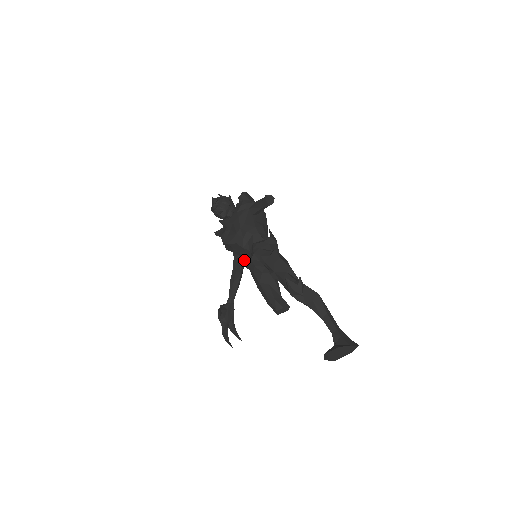
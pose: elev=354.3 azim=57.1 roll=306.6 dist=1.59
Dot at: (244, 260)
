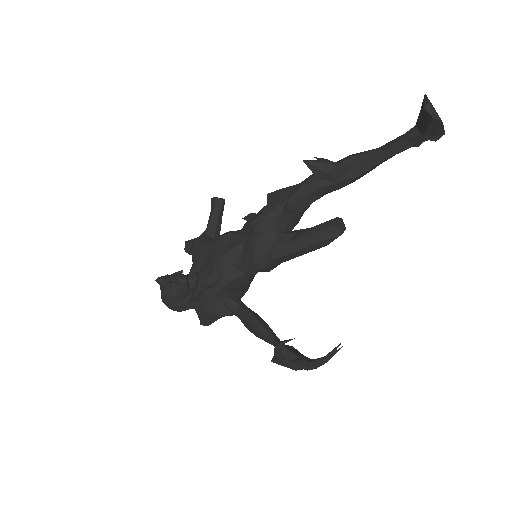
Dot at: (247, 259)
